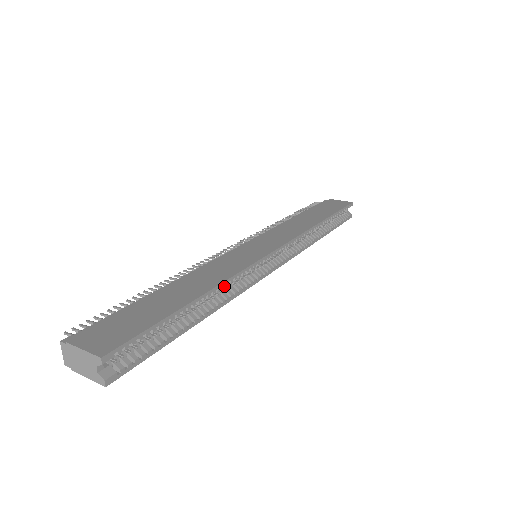
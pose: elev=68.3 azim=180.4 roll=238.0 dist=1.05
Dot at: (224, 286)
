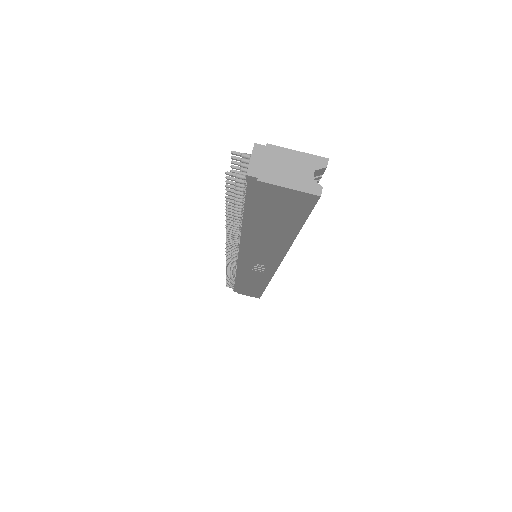
Dot at: occluded
